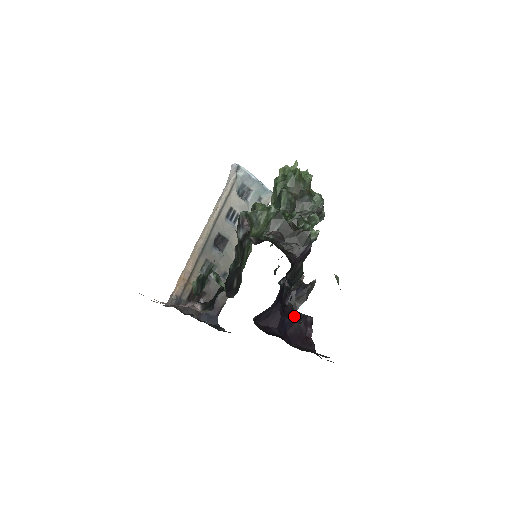
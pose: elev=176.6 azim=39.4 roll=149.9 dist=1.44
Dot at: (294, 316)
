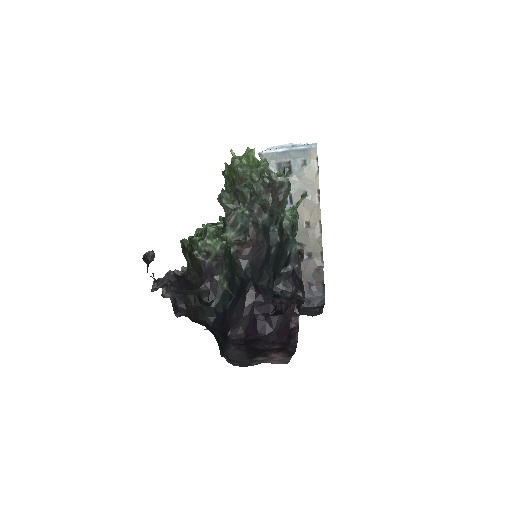
Dot at: (283, 308)
